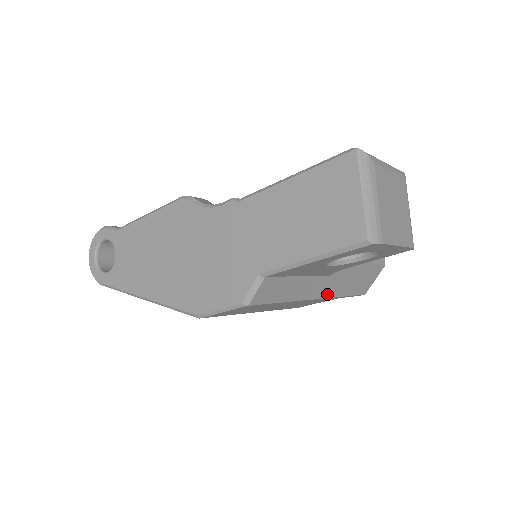
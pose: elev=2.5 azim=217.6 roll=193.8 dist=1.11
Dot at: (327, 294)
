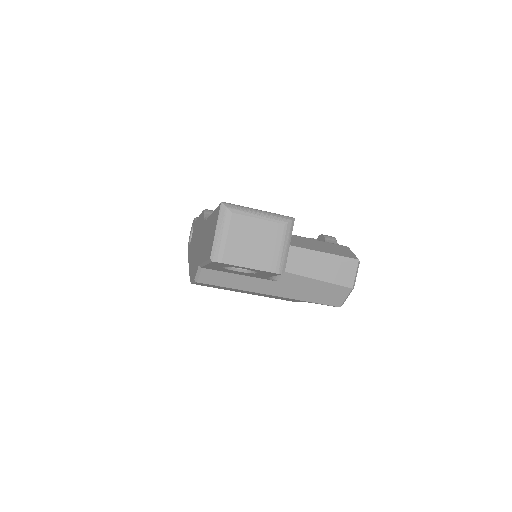
Dot at: (282, 294)
